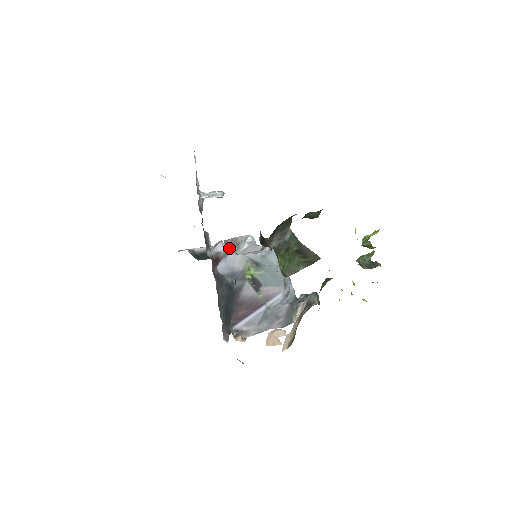
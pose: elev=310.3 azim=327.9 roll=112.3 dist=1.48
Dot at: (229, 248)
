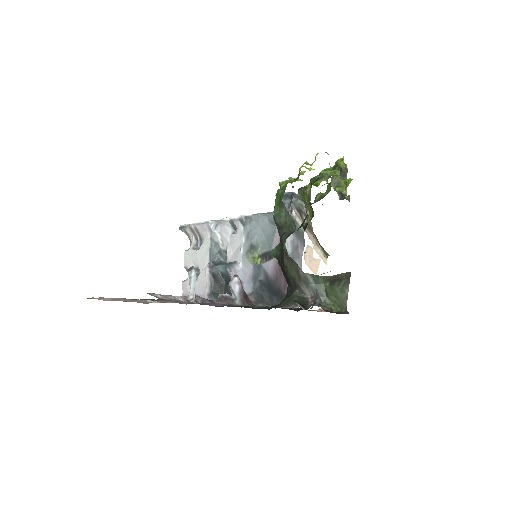
Dot at: (237, 277)
